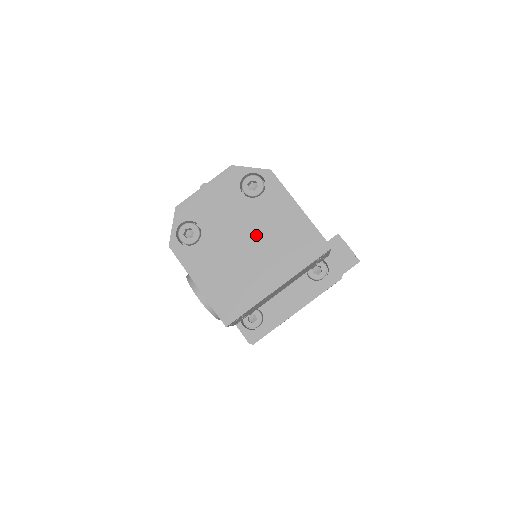
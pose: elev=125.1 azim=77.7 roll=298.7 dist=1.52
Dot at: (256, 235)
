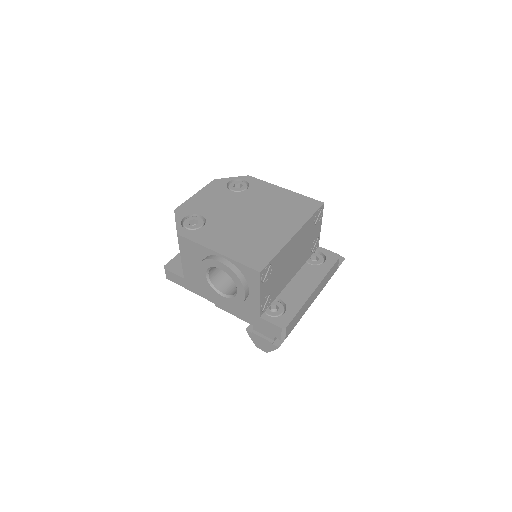
Dot at: (256, 210)
